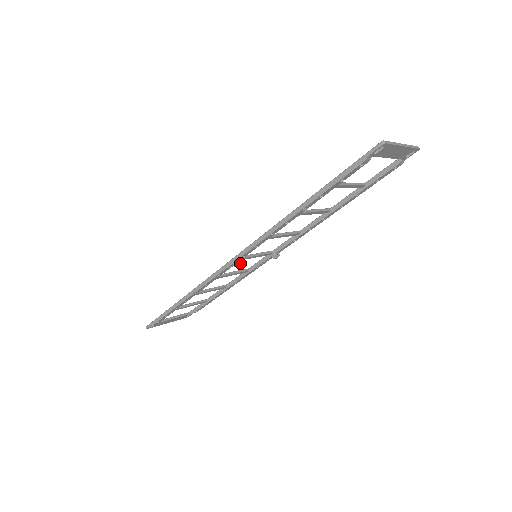
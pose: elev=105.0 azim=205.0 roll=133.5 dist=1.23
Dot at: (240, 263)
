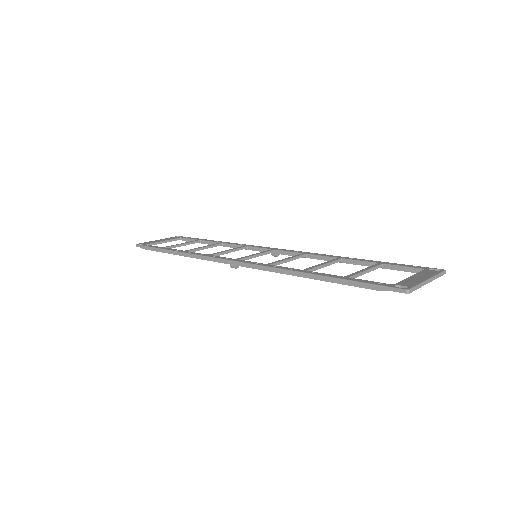
Dot at: (237, 267)
